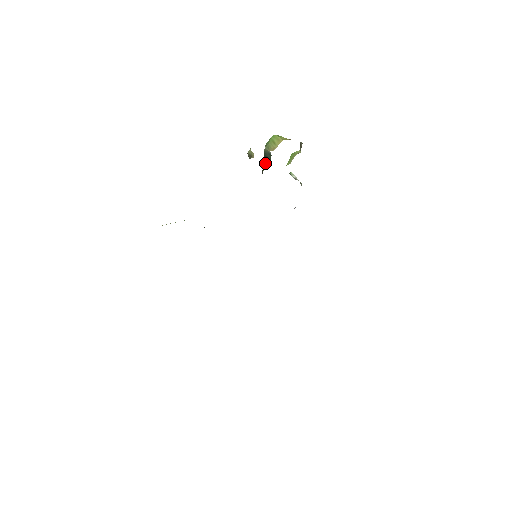
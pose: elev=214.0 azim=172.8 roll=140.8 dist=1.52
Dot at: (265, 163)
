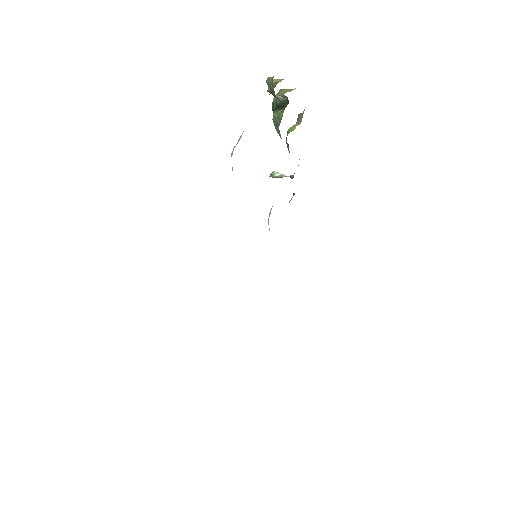
Dot at: (280, 110)
